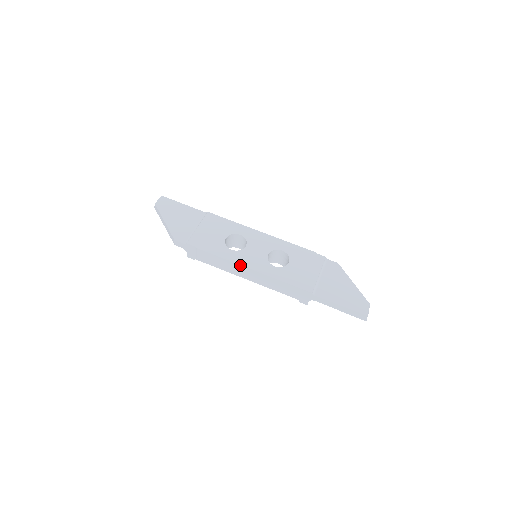
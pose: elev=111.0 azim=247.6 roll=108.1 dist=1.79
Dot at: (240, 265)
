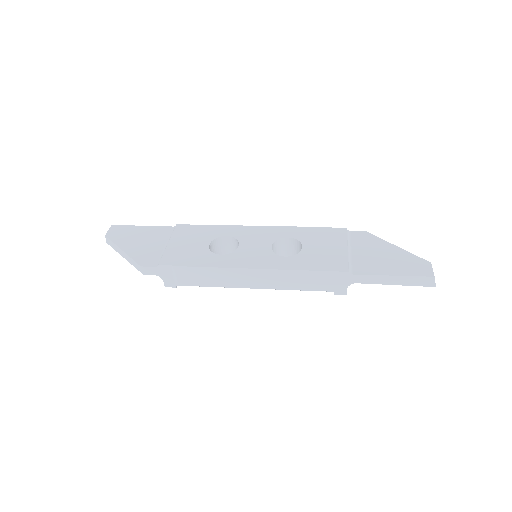
Dot at: (238, 268)
